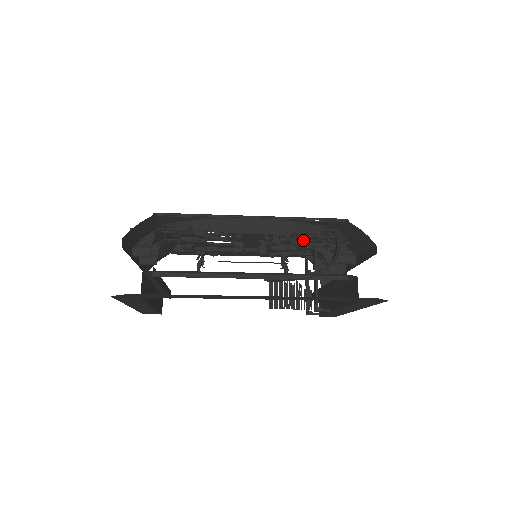
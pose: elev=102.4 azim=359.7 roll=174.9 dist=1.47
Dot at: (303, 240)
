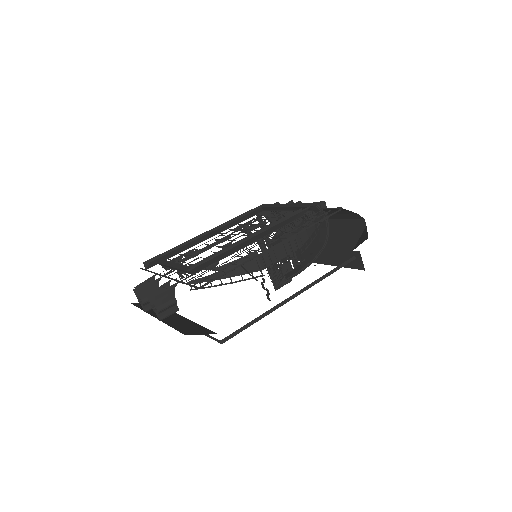
Dot at: occluded
